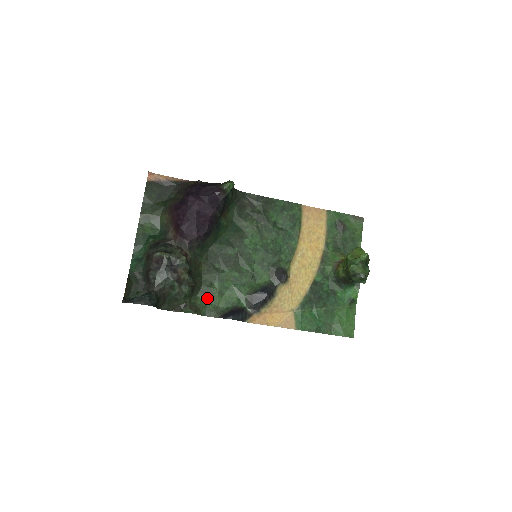
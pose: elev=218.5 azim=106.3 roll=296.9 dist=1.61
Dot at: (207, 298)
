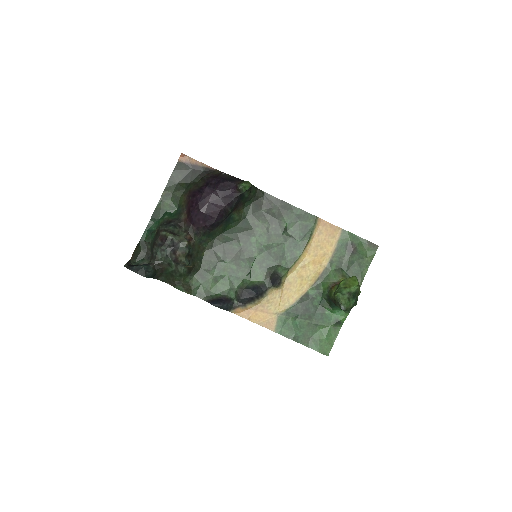
Dot at: (202, 281)
